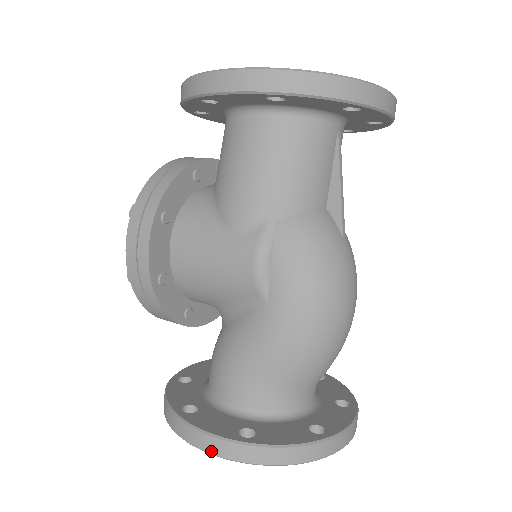
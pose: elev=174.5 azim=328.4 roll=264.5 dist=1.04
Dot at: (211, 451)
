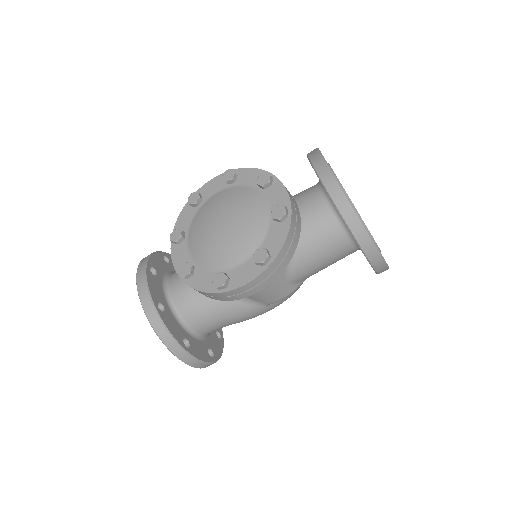
Dot at: (199, 367)
